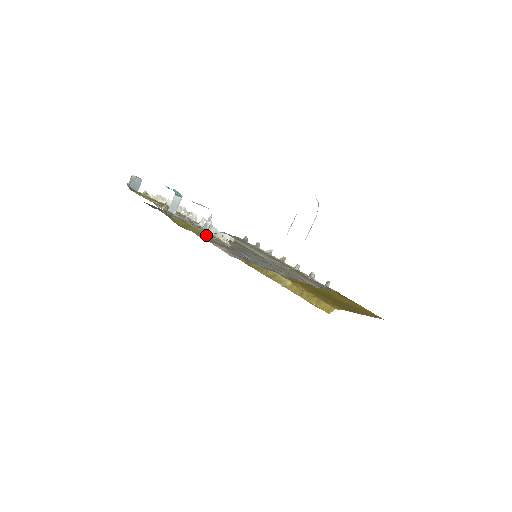
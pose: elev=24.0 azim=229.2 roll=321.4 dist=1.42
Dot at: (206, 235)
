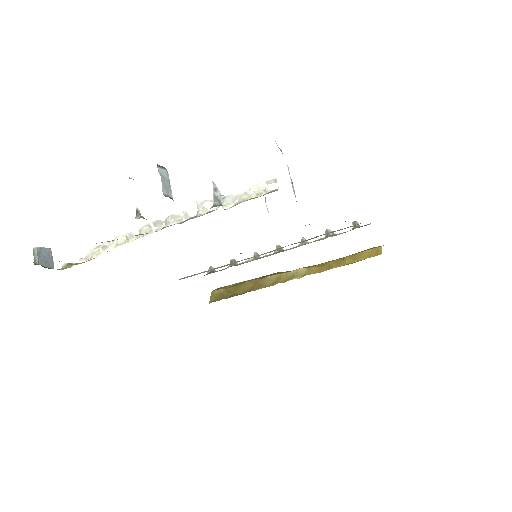
Dot at: occluded
